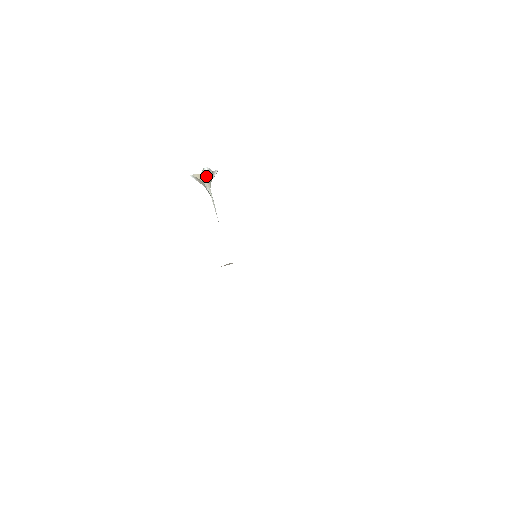
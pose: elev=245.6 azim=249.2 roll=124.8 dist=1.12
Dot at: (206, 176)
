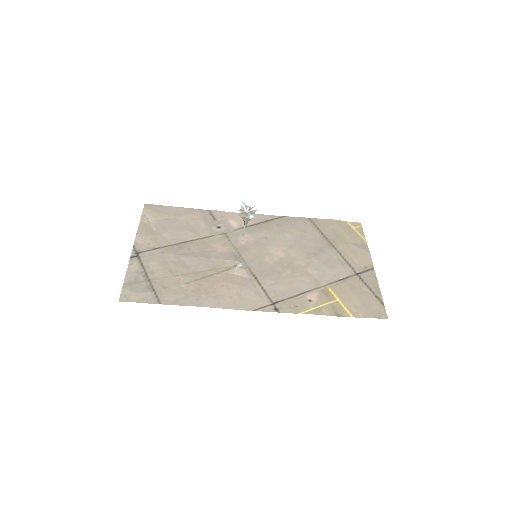
Dot at: (249, 220)
